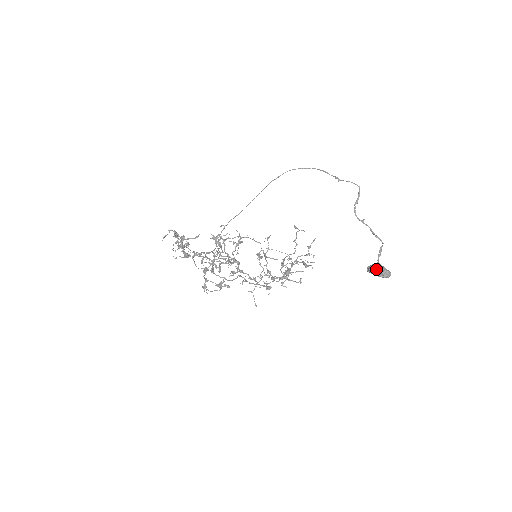
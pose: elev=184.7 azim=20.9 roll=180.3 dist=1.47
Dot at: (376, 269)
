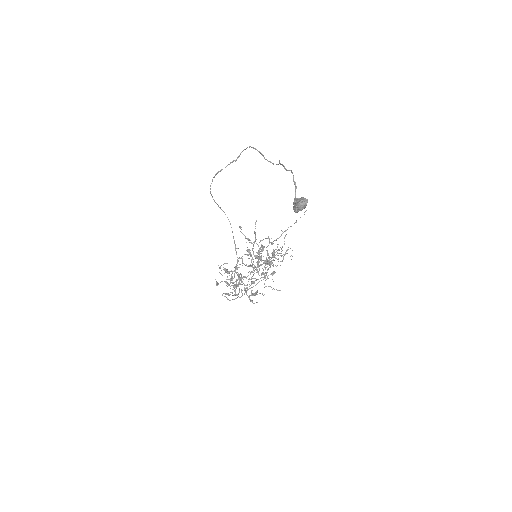
Dot at: (294, 208)
